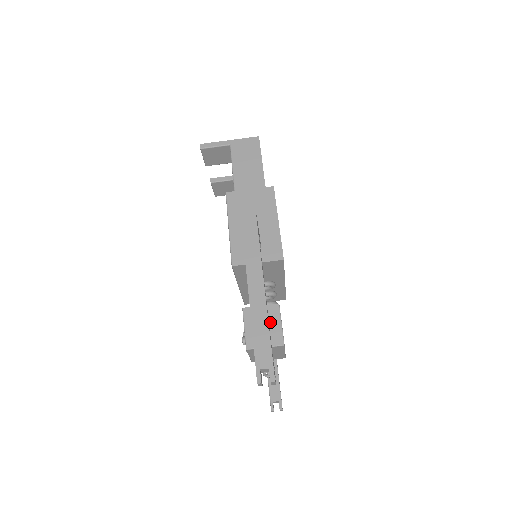
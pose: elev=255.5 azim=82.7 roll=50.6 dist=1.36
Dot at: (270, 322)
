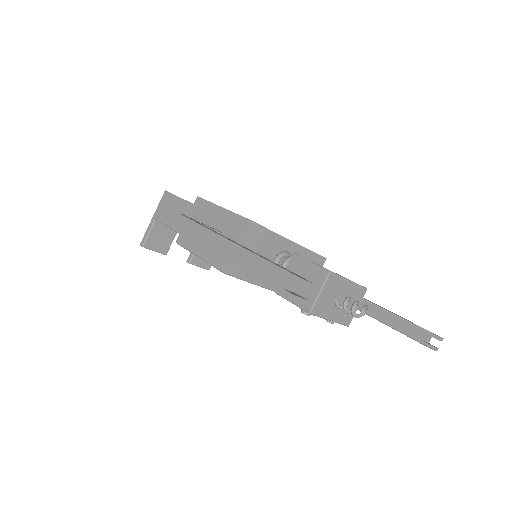
Dot at: (302, 273)
